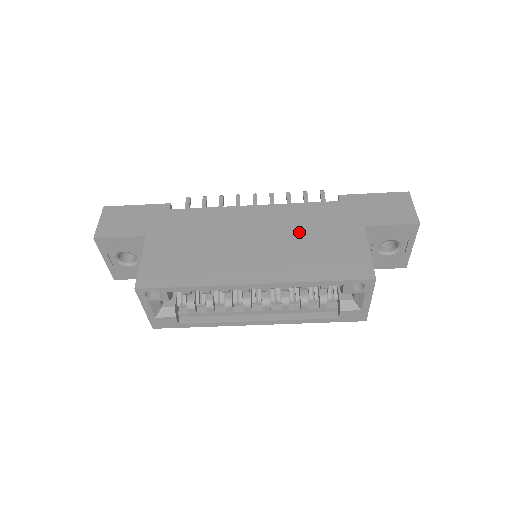
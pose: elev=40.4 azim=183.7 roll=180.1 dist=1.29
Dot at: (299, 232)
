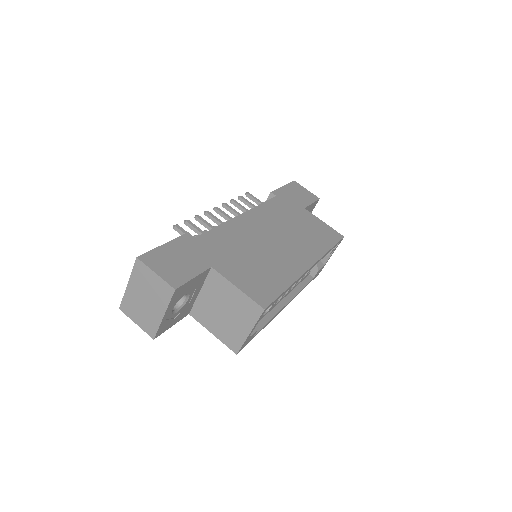
Dot at: (286, 224)
